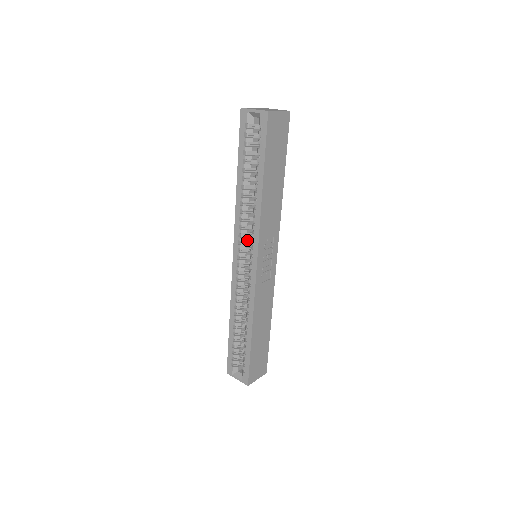
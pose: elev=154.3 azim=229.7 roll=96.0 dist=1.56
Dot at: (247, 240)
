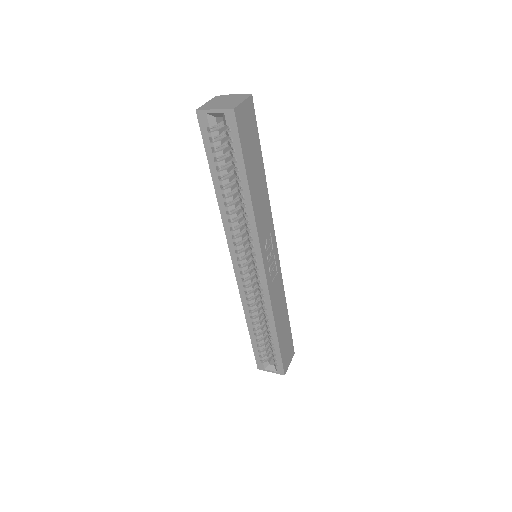
Dot at: (244, 246)
